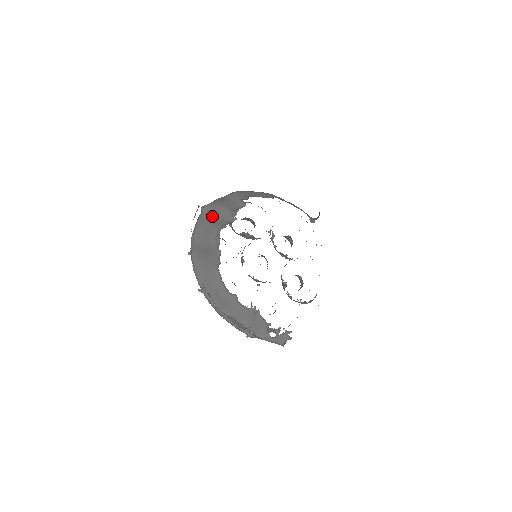
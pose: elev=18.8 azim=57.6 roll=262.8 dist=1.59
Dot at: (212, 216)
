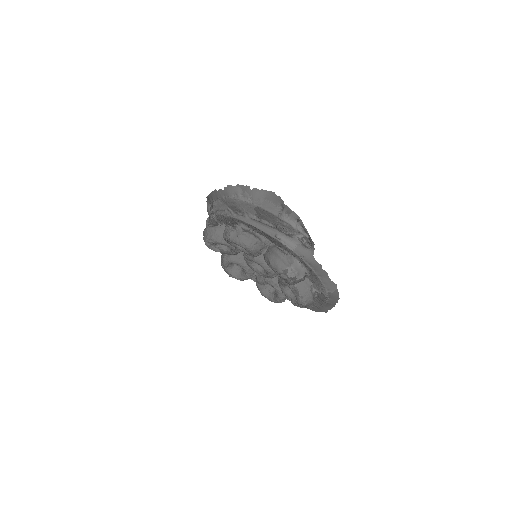
Dot at: occluded
